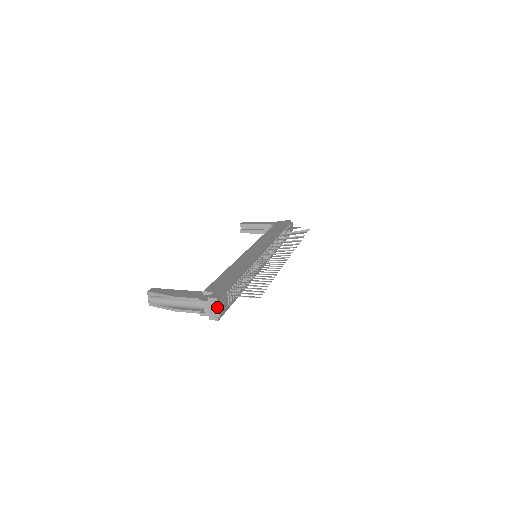
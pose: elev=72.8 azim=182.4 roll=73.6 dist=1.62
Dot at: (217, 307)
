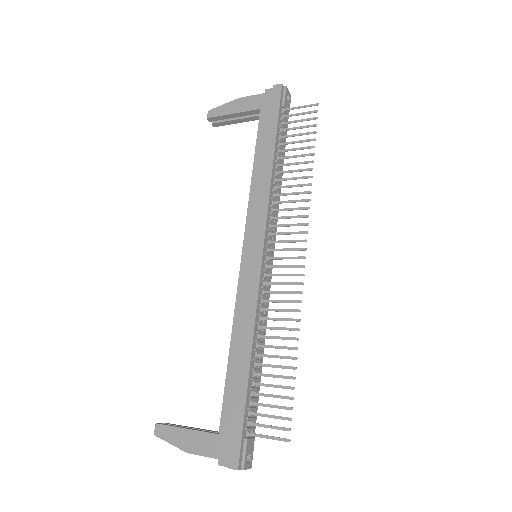
Dot at: (243, 469)
